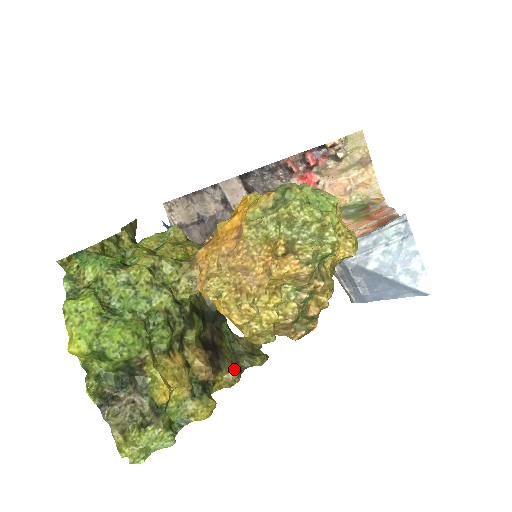
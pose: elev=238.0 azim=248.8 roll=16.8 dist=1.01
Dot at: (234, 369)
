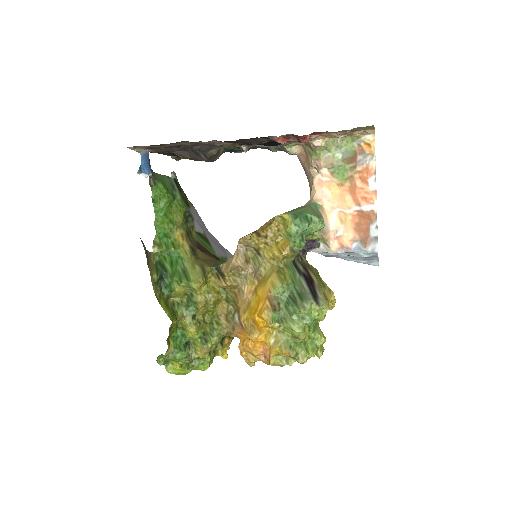
Dot at: occluded
